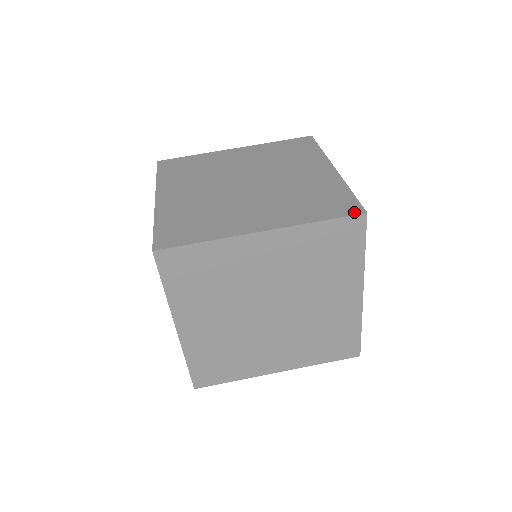
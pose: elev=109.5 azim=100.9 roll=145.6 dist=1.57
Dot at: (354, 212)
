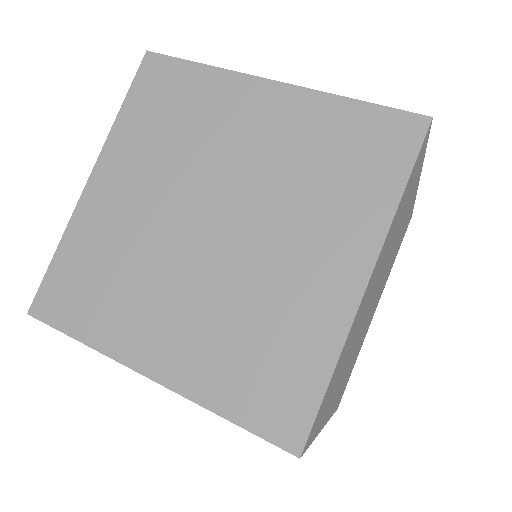
Dot at: (418, 133)
